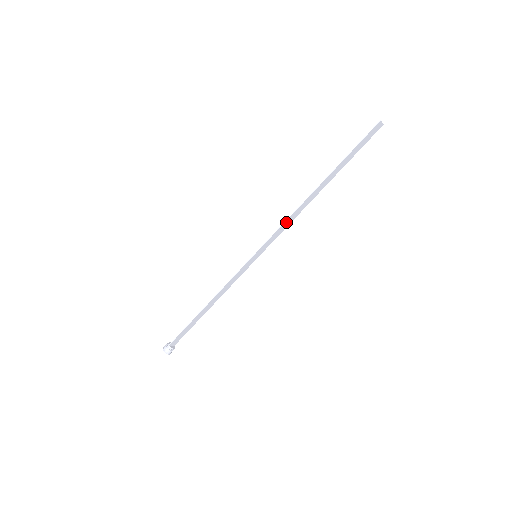
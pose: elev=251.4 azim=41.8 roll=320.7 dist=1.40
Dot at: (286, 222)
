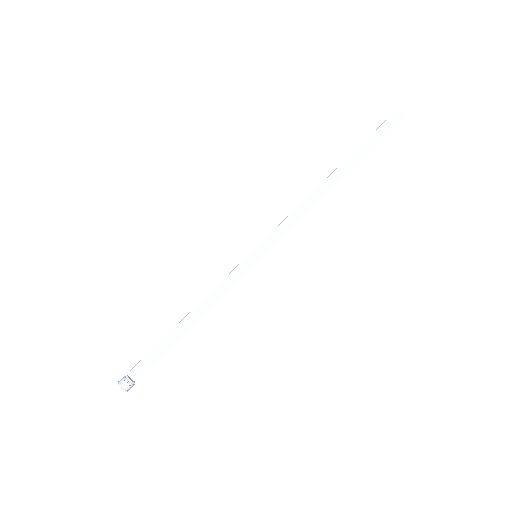
Dot at: (294, 214)
